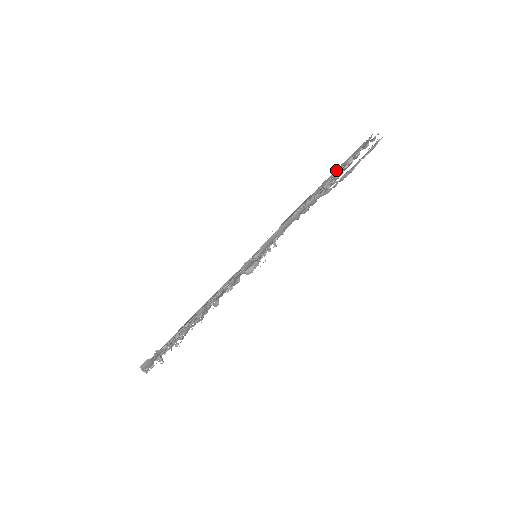
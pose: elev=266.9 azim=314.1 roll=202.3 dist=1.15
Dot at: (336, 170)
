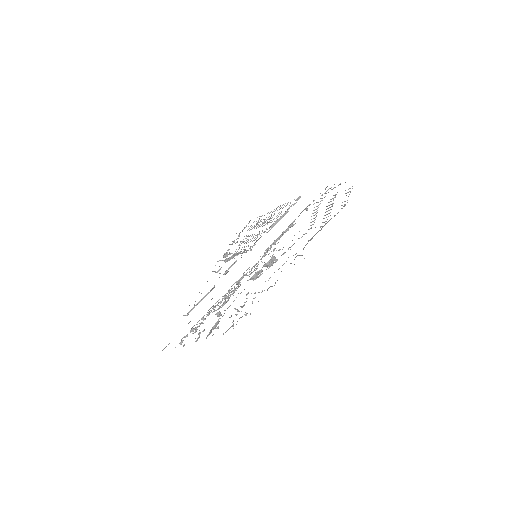
Dot at: occluded
